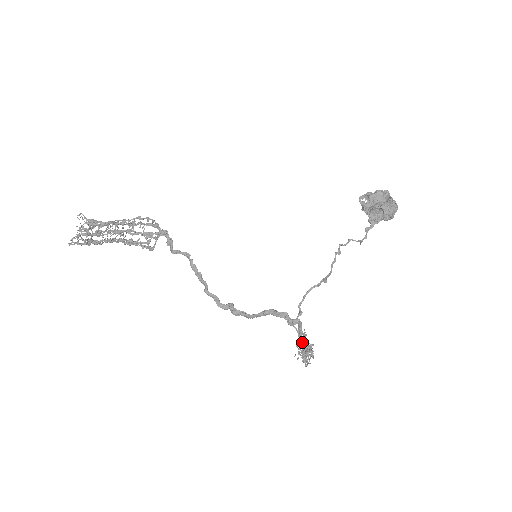
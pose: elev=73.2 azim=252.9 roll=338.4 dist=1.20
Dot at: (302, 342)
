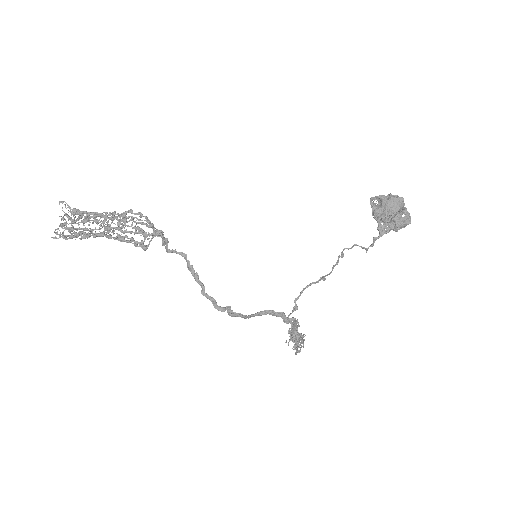
Dot at: (294, 332)
